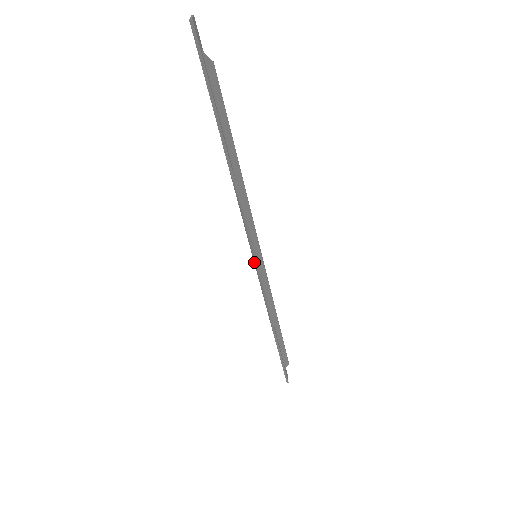
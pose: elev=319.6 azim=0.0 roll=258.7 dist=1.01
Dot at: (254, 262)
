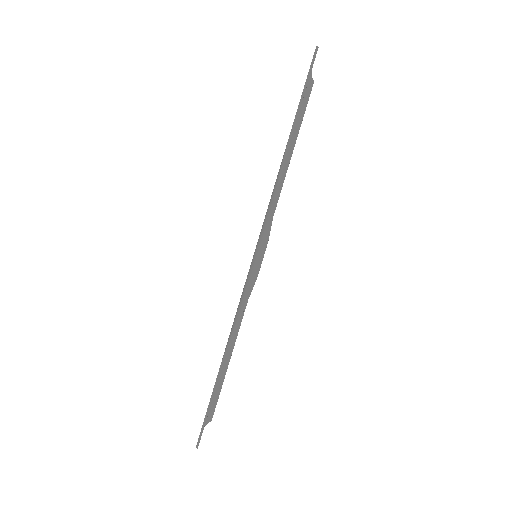
Dot at: (254, 256)
